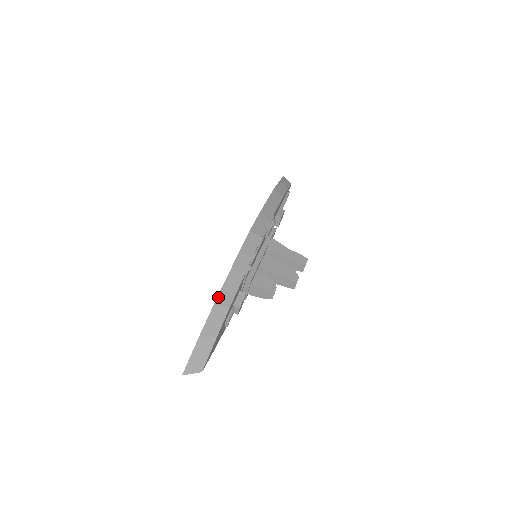
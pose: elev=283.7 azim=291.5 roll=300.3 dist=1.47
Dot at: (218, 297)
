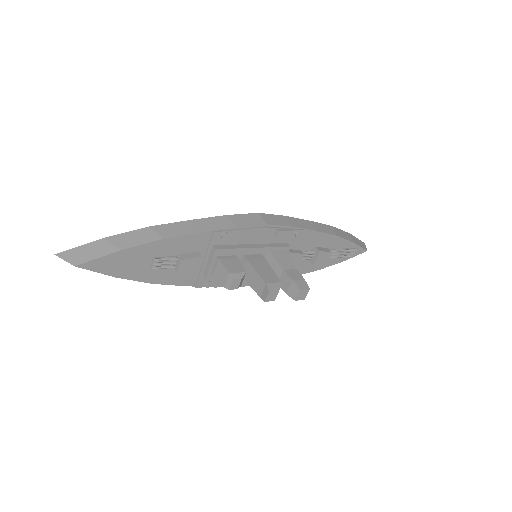
Dot at: (162, 225)
